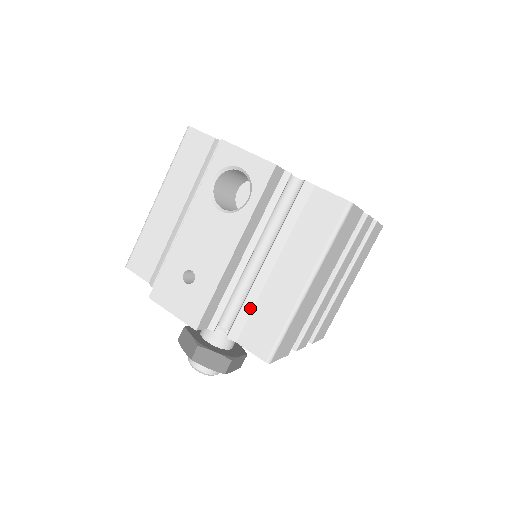
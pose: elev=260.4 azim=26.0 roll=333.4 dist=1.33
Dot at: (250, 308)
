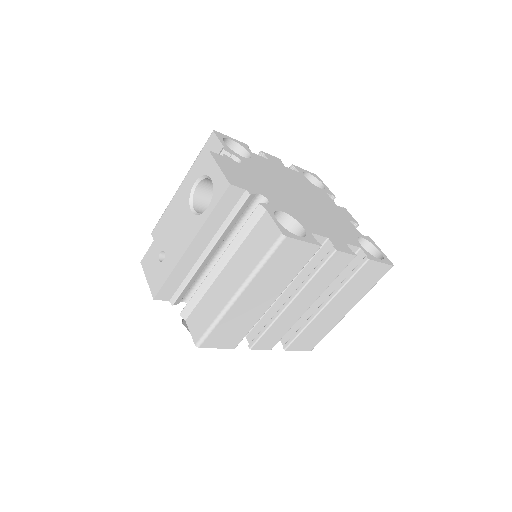
Dot at: (199, 297)
